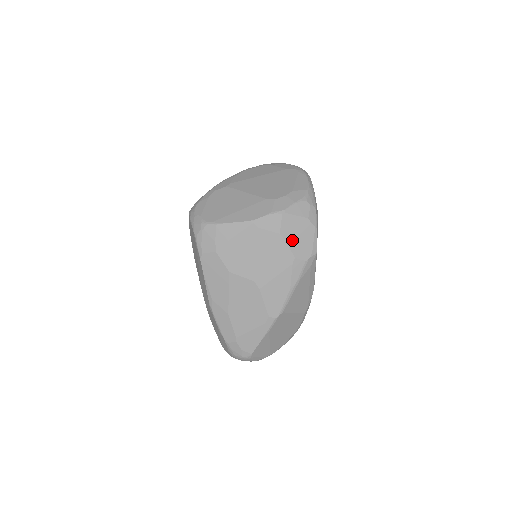
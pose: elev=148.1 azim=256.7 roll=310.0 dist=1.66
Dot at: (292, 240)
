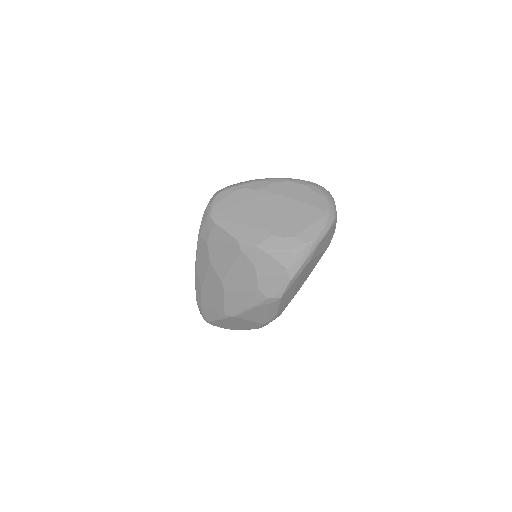
Dot at: (263, 277)
